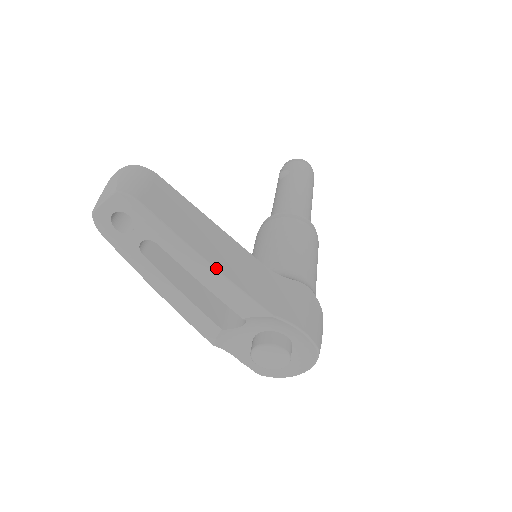
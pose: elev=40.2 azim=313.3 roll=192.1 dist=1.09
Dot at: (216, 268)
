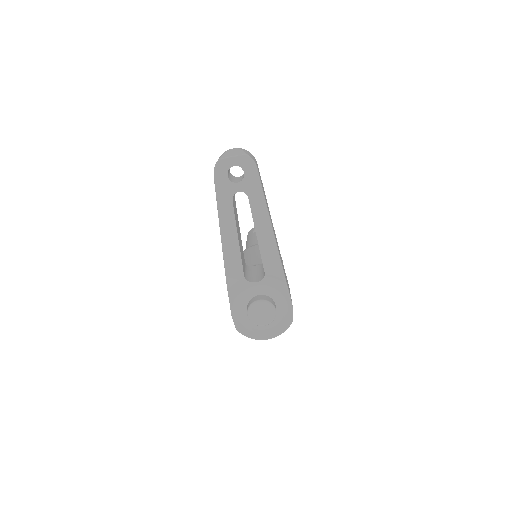
Dot at: (273, 230)
